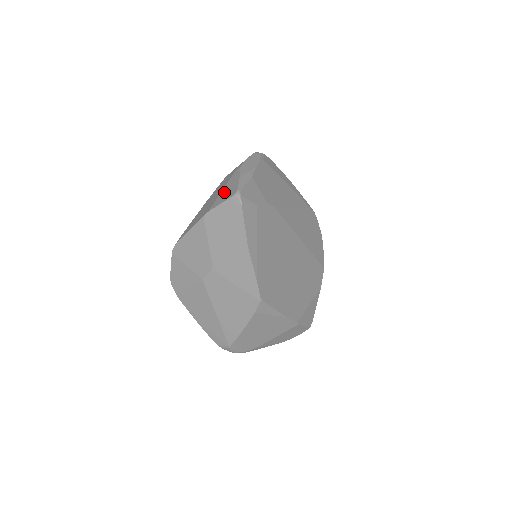
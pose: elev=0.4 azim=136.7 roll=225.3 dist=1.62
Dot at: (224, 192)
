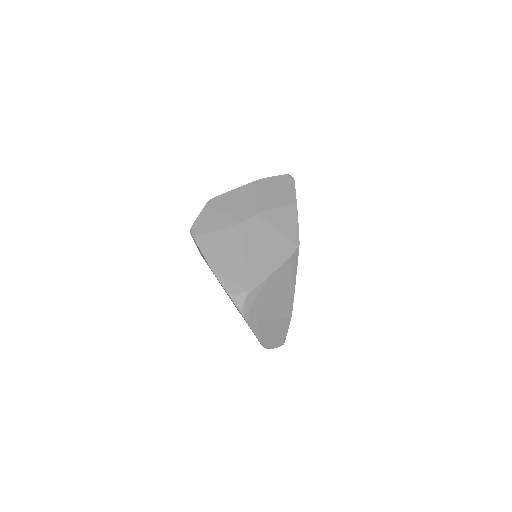
Dot at: occluded
